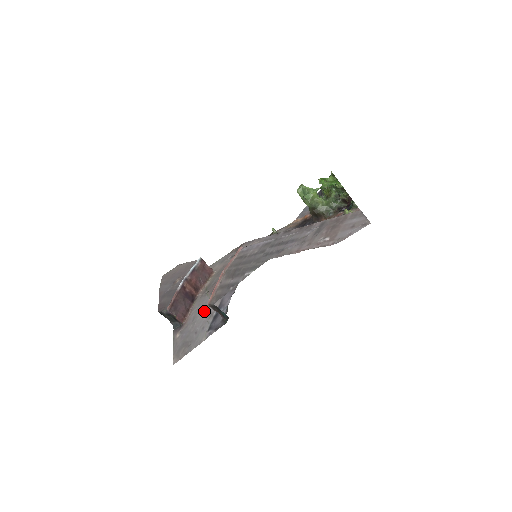
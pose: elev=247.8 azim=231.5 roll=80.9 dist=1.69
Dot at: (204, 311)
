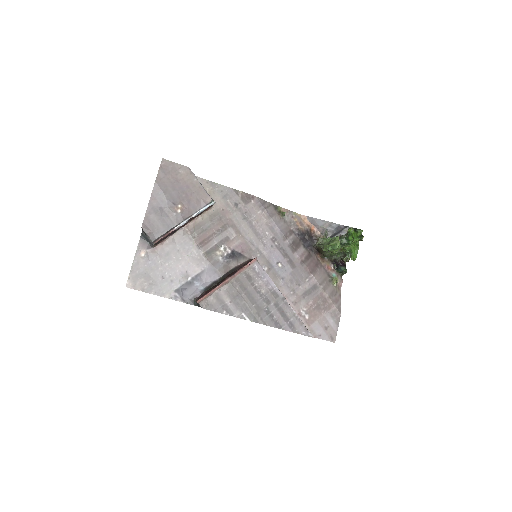
Dot at: (181, 261)
